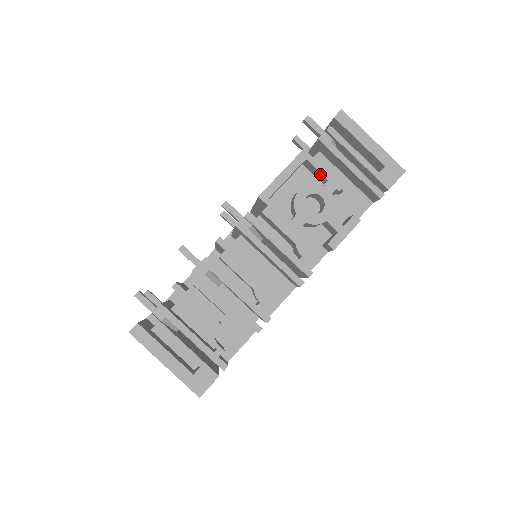
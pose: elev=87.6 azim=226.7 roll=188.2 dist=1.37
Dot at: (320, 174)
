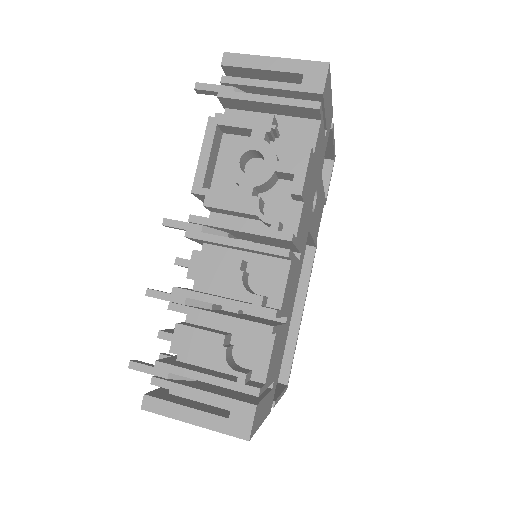
Dot at: (241, 129)
